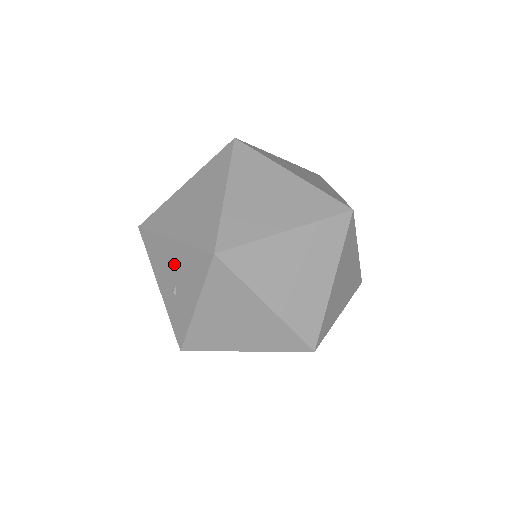
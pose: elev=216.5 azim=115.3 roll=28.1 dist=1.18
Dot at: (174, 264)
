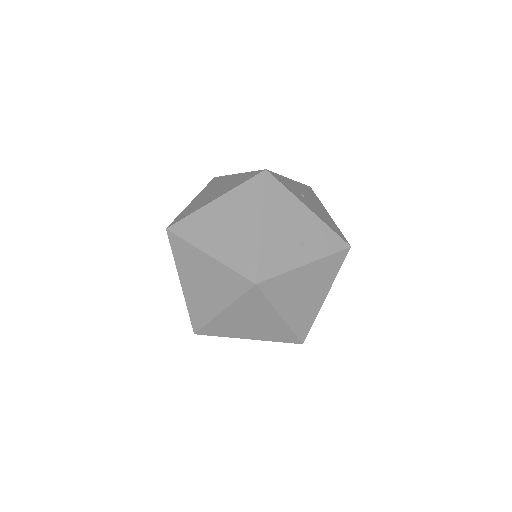
Dot at: occluded
